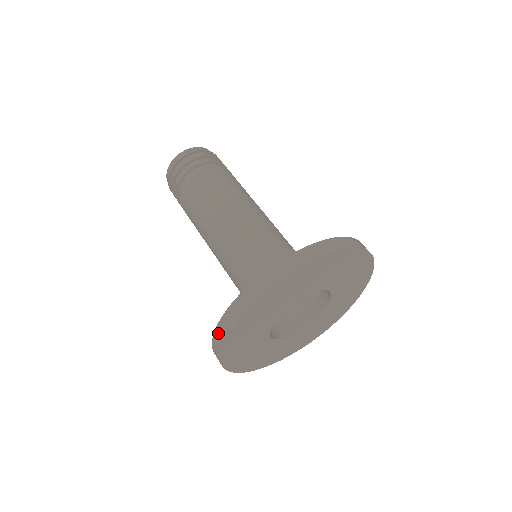
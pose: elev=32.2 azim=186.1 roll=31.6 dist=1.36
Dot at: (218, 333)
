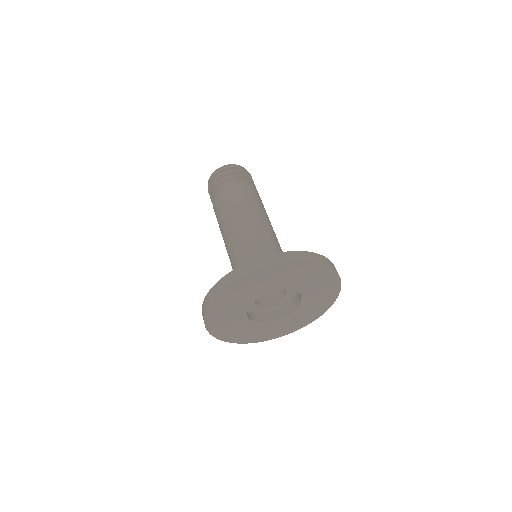
Dot at: (242, 269)
